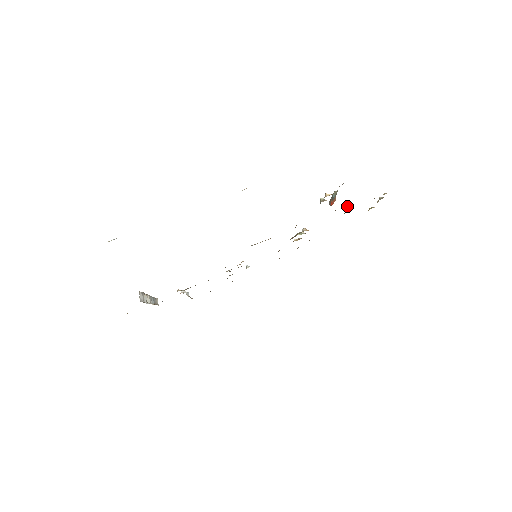
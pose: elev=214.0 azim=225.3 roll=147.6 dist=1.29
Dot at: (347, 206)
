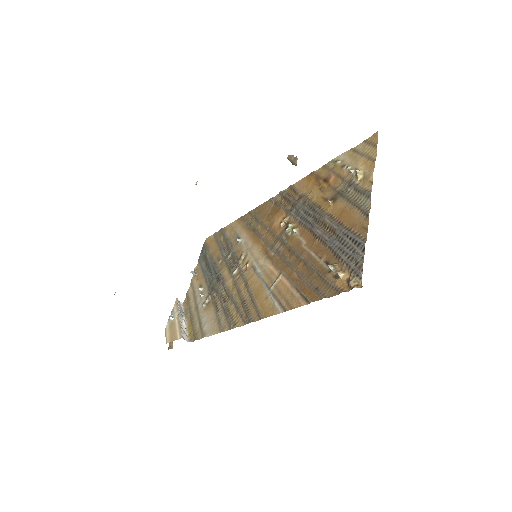
Dot at: occluded
